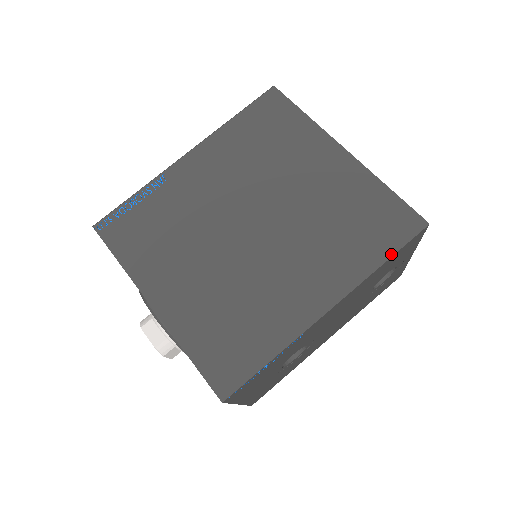
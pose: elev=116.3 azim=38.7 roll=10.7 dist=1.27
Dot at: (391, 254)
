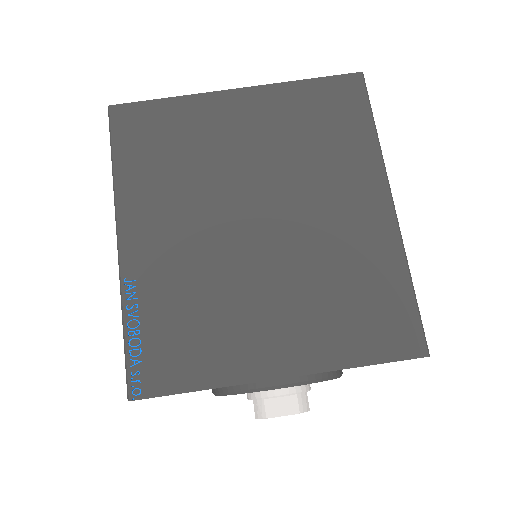
Dot at: (372, 118)
